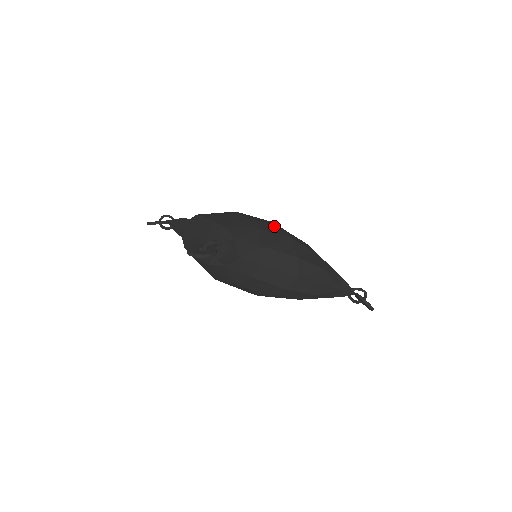
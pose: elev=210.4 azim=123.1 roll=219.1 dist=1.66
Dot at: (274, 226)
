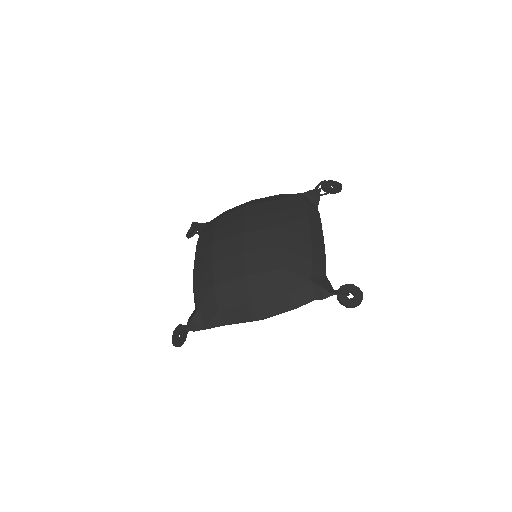
Dot at: (235, 257)
